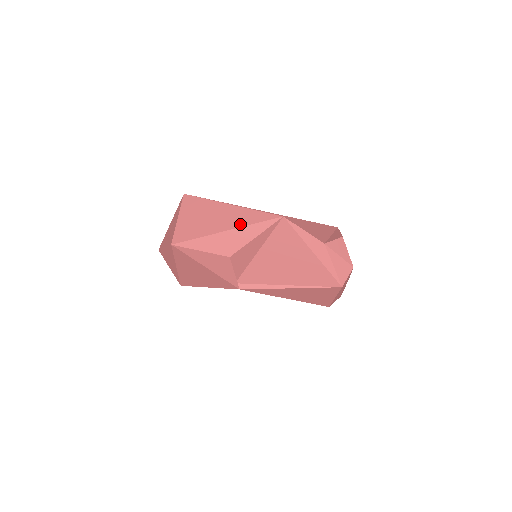
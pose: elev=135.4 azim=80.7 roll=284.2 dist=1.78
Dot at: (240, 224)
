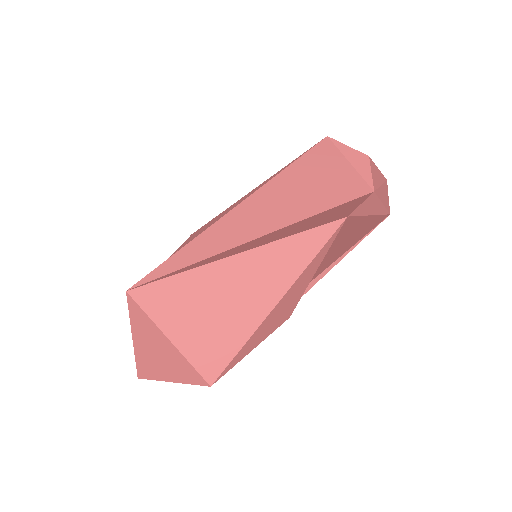
Dot at: (291, 275)
